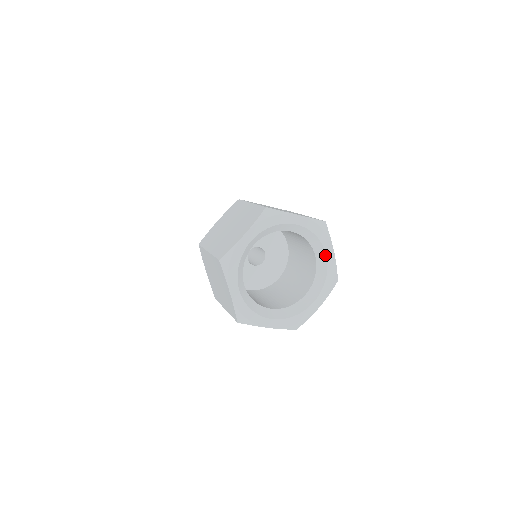
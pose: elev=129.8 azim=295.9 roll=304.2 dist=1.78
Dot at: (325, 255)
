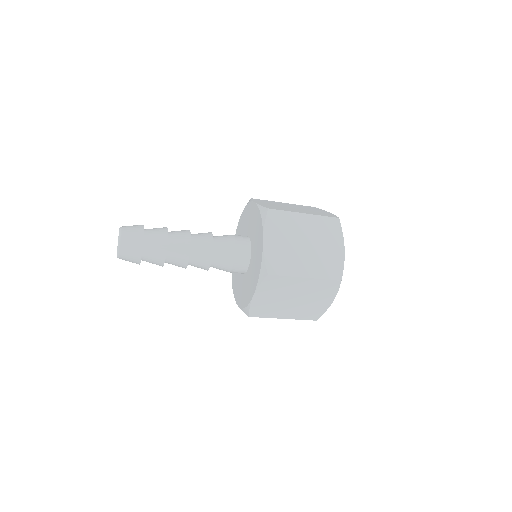
Dot at: occluded
